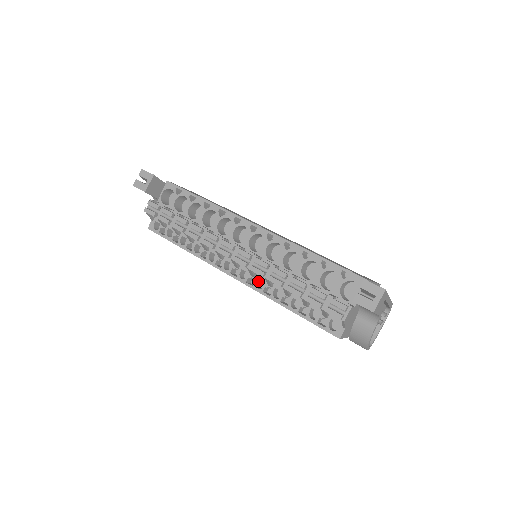
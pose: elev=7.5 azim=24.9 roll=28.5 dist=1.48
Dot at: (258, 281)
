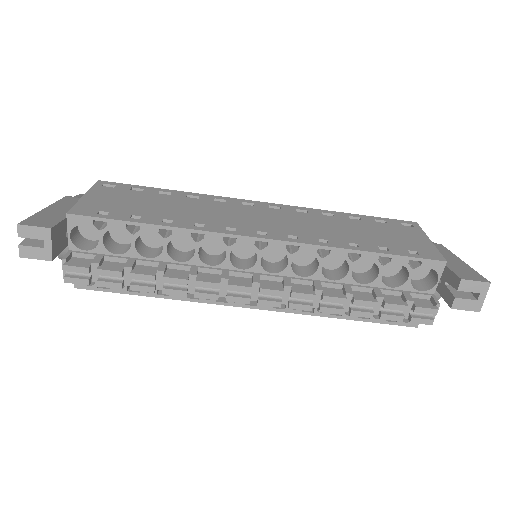
Dot at: occluded
